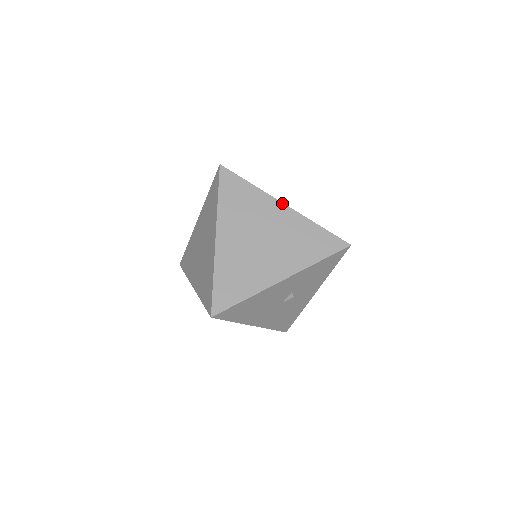
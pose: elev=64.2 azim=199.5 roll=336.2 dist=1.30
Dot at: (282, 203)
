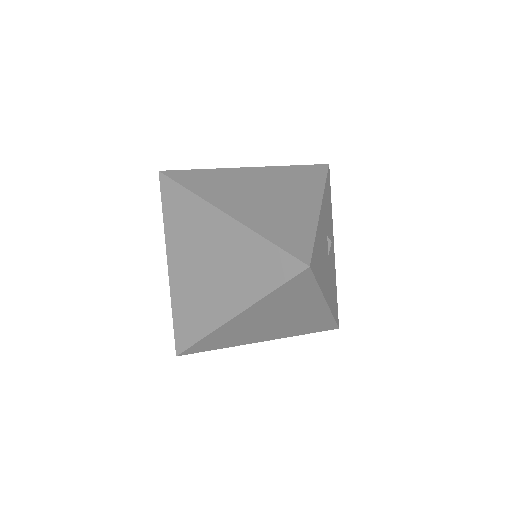
Dot at: (246, 168)
